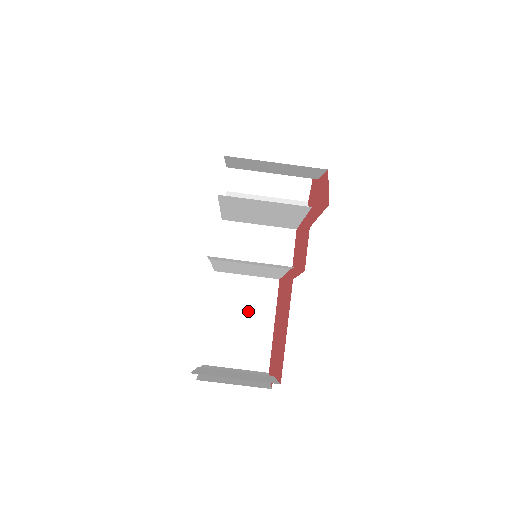
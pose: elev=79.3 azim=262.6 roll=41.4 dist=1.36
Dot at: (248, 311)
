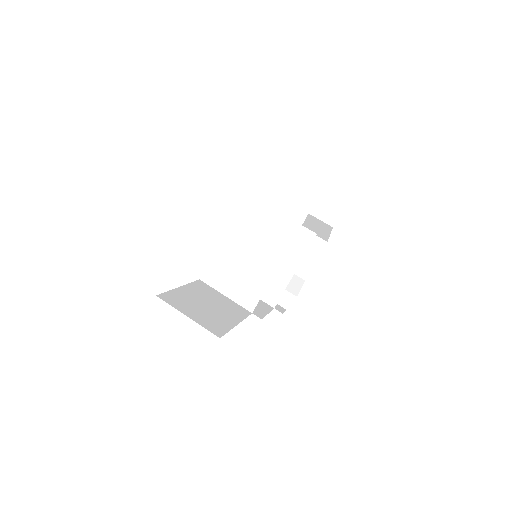
Dot at: (217, 306)
